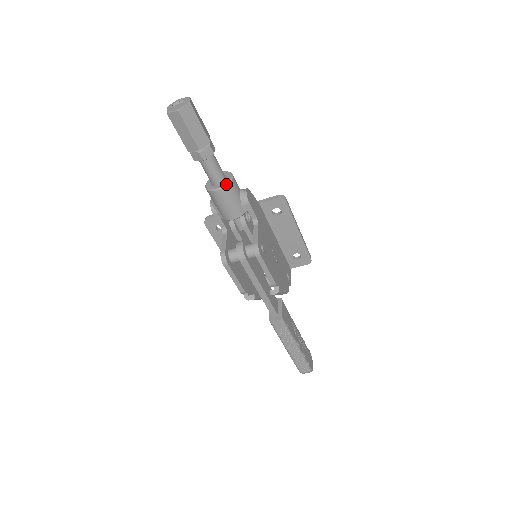
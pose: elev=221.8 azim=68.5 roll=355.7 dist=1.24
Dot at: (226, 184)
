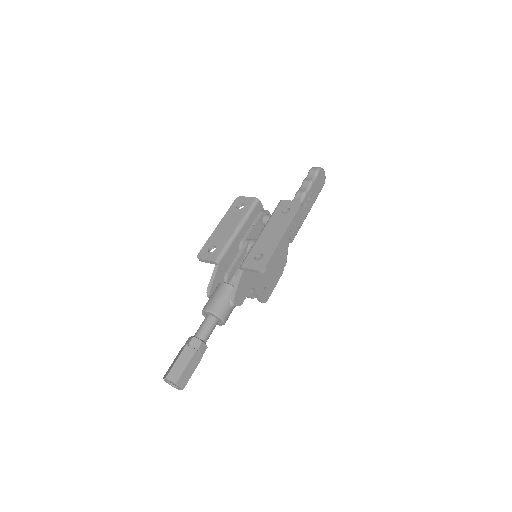
Dot at: occluded
